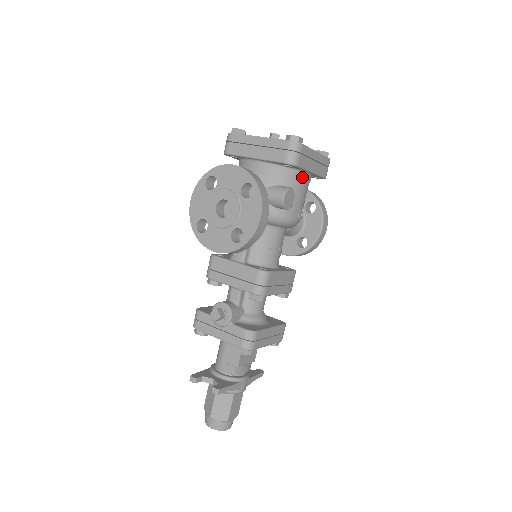
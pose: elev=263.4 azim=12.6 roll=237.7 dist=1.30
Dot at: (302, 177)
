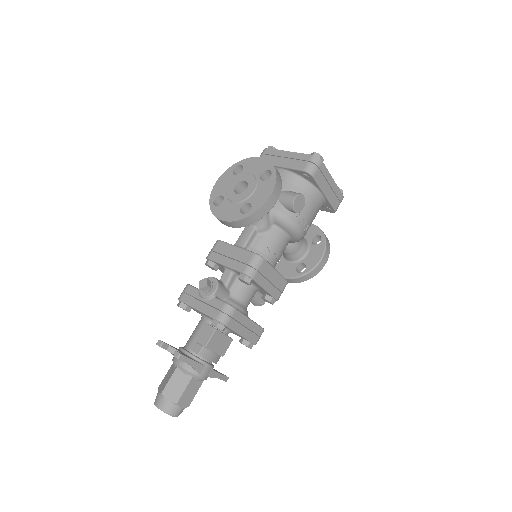
Dot at: (315, 194)
